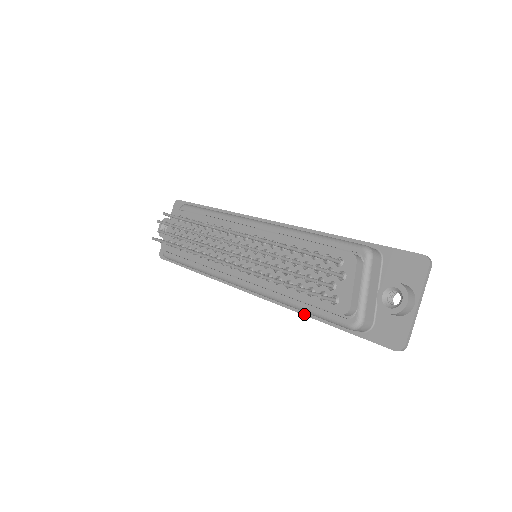
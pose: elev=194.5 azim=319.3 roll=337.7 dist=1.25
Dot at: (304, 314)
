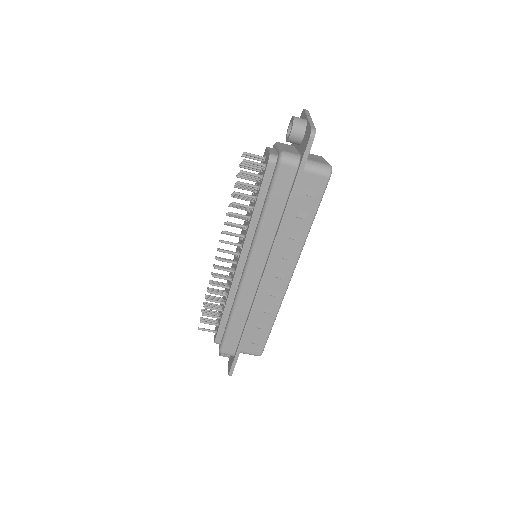
Dot at: (281, 221)
